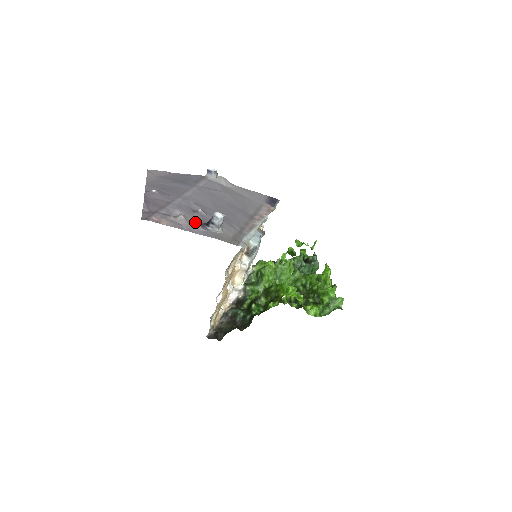
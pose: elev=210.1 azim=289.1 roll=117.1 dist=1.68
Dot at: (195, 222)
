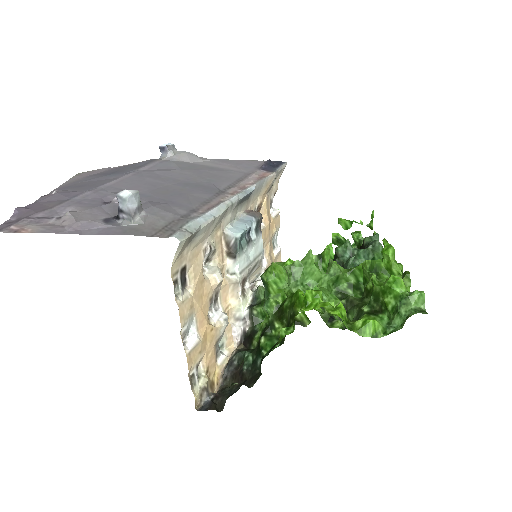
Dot at: (95, 218)
